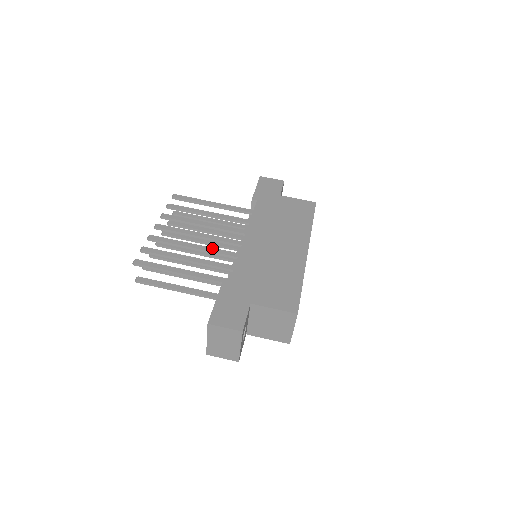
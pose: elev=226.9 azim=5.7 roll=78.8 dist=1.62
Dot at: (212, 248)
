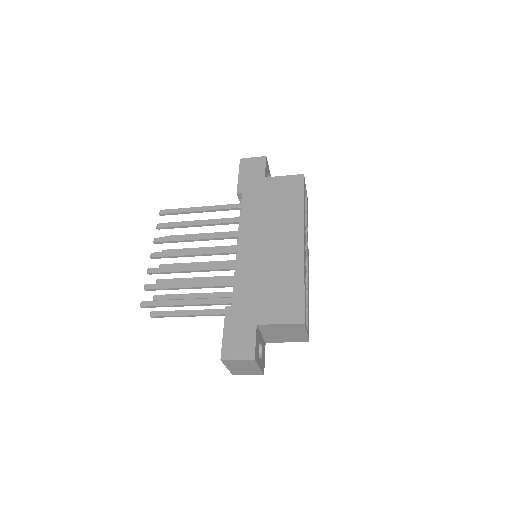
Dot at: (210, 265)
